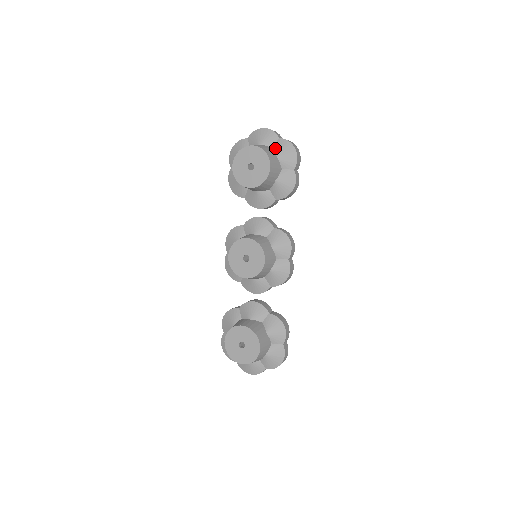
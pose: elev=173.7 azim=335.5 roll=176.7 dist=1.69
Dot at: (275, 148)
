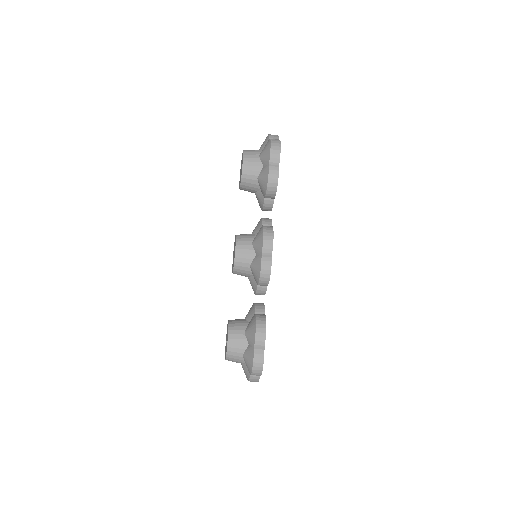
Dot at: occluded
